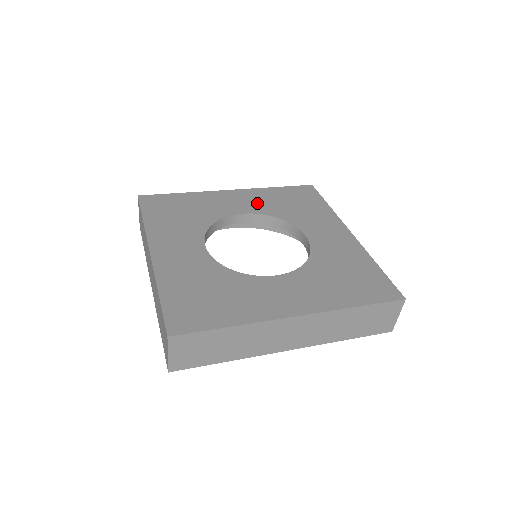
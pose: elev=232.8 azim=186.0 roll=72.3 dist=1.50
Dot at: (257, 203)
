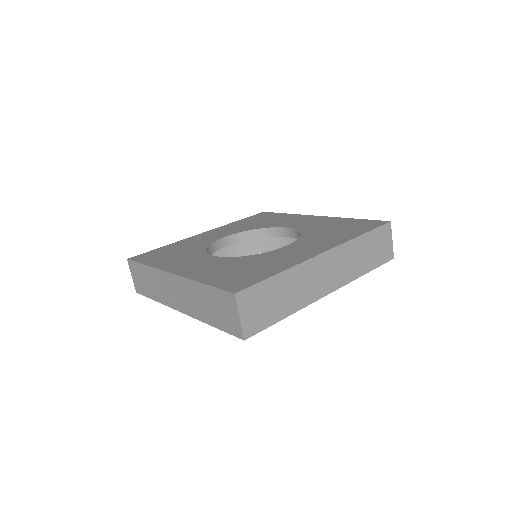
Dot at: (231, 230)
